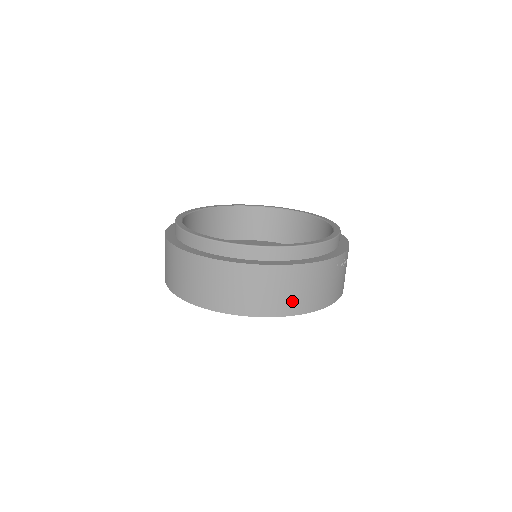
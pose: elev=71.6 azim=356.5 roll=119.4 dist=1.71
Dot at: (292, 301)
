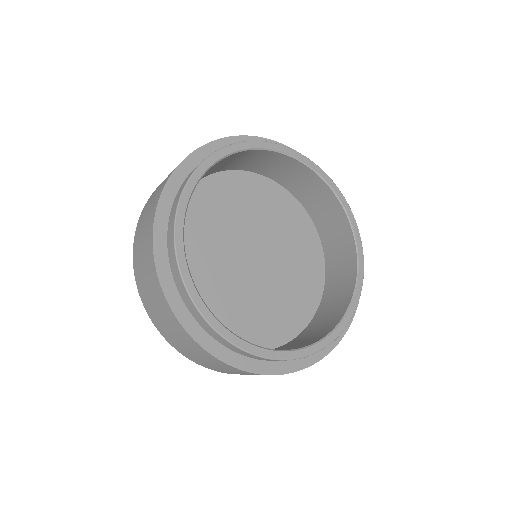
Dot at: occluded
